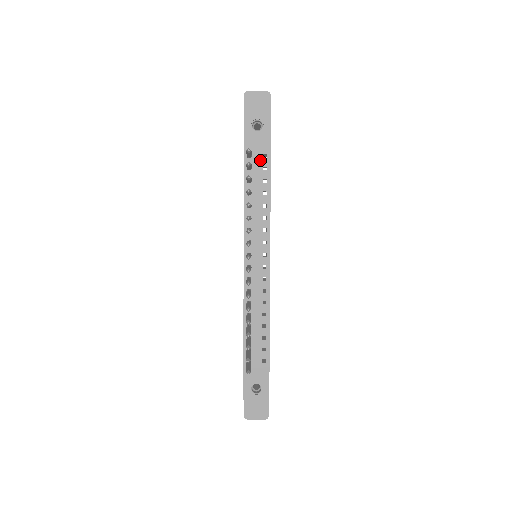
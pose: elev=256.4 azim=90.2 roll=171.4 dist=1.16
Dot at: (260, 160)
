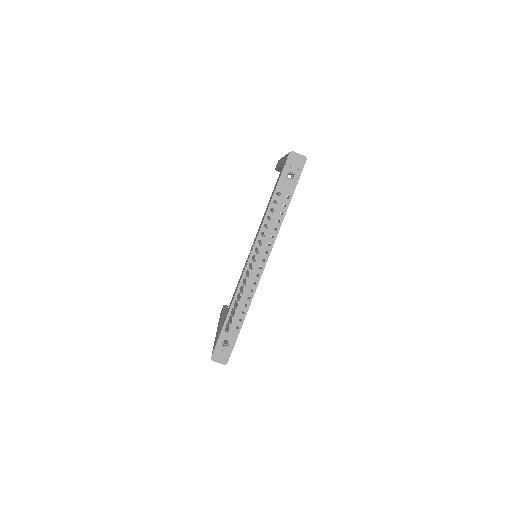
Dot at: (284, 199)
